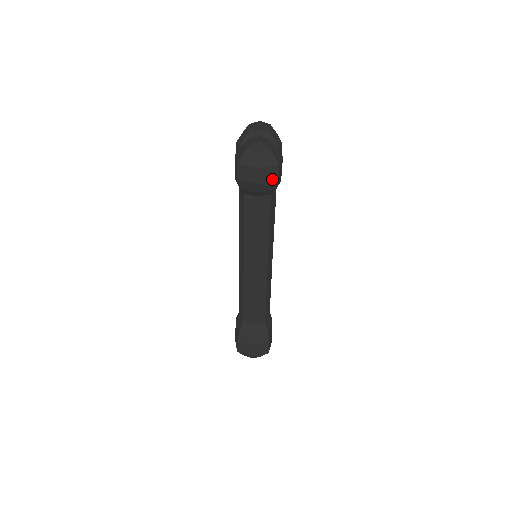
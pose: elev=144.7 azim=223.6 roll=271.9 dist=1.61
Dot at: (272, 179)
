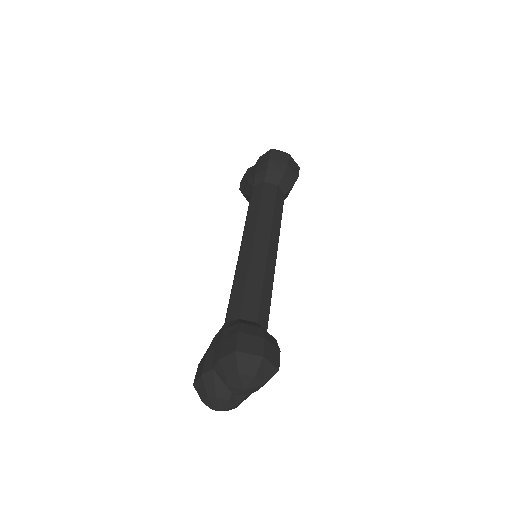
Dot at: (295, 172)
